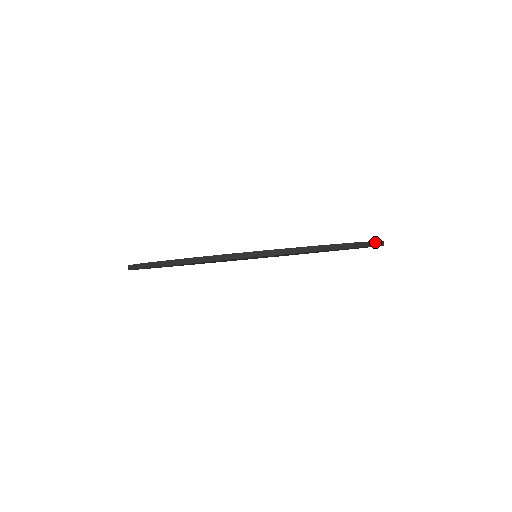
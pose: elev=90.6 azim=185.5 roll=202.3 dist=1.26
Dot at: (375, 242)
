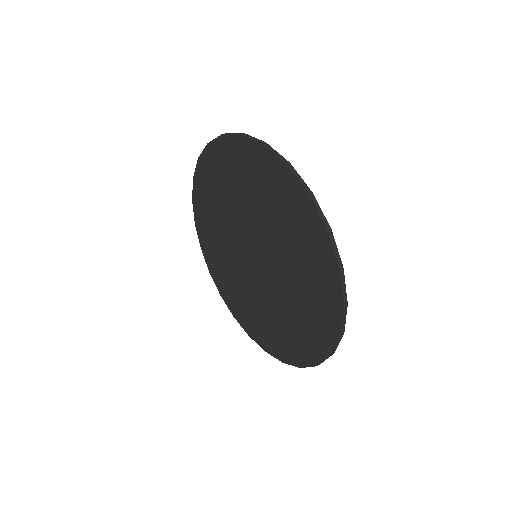
Dot at: (268, 145)
